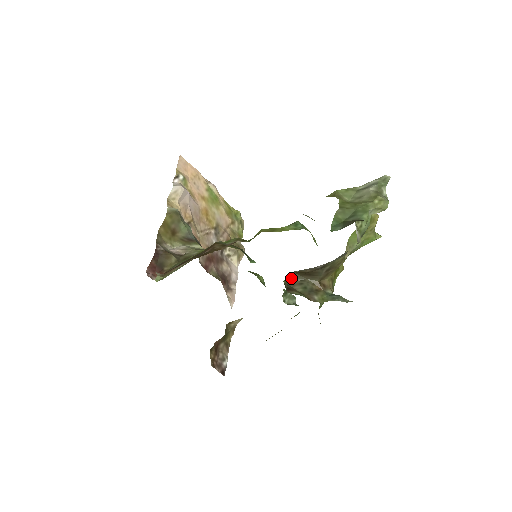
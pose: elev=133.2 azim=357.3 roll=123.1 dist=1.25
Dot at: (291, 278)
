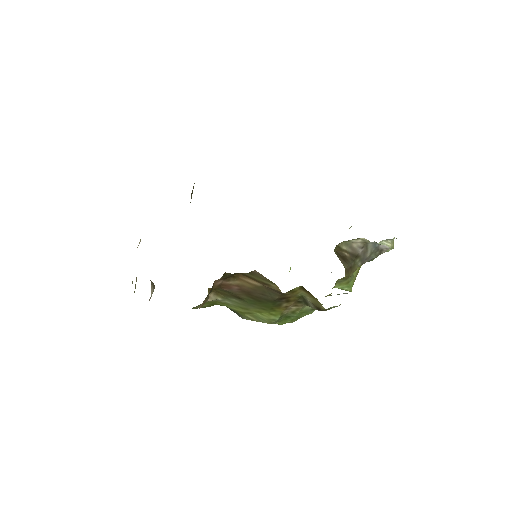
Dot at: (335, 251)
